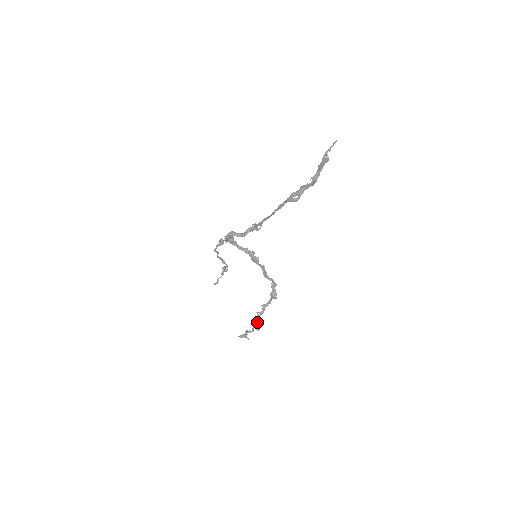
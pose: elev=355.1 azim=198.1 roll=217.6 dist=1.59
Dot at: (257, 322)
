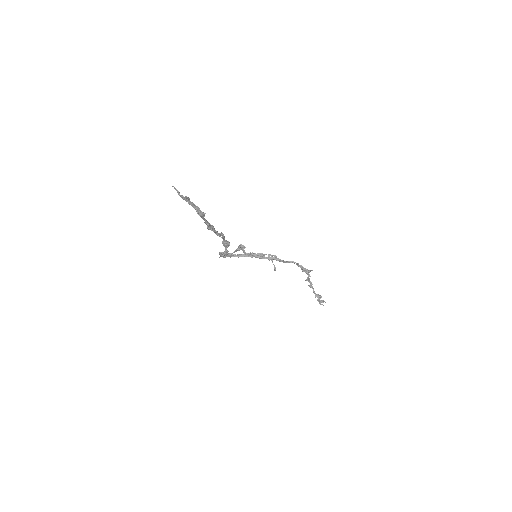
Dot at: (314, 293)
